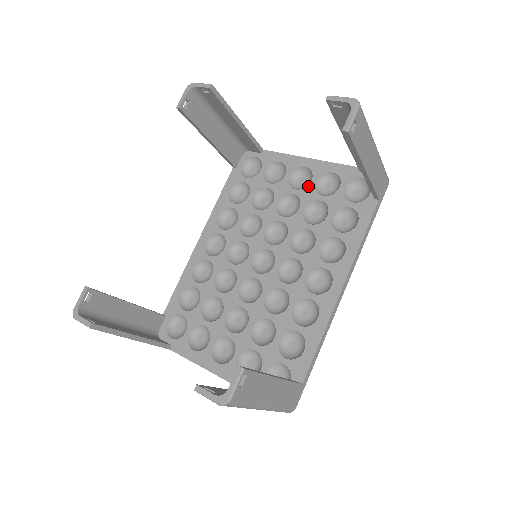
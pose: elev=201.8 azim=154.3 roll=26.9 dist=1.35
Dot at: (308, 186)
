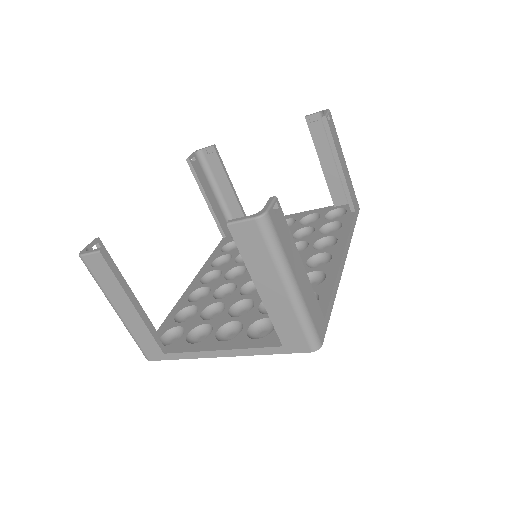
Dot at: (293, 225)
